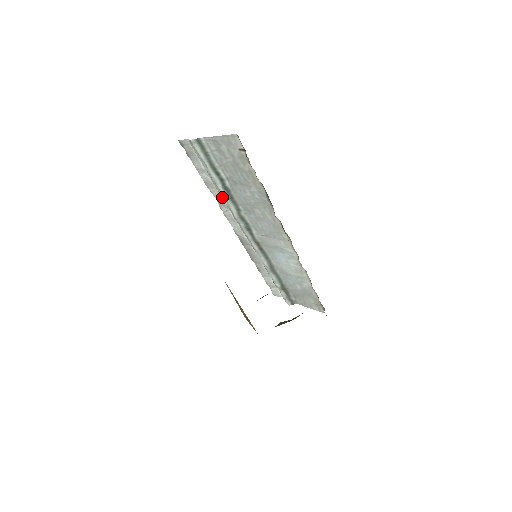
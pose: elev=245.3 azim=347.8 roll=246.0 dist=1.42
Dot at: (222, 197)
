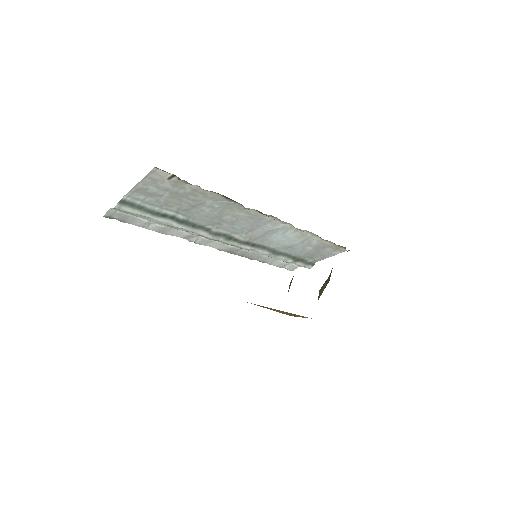
Dot at: (184, 231)
